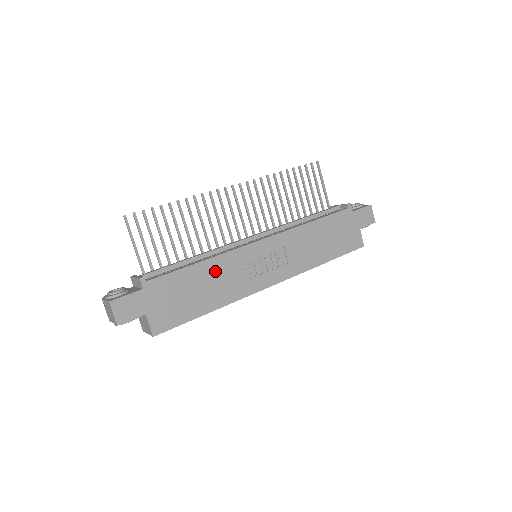
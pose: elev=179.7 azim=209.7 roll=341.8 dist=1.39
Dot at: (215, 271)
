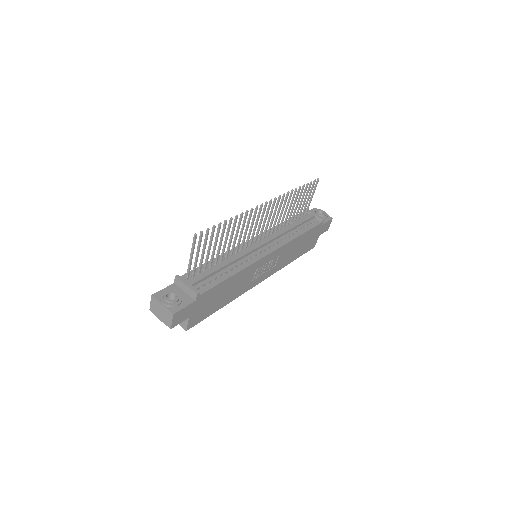
Dot at: (238, 279)
